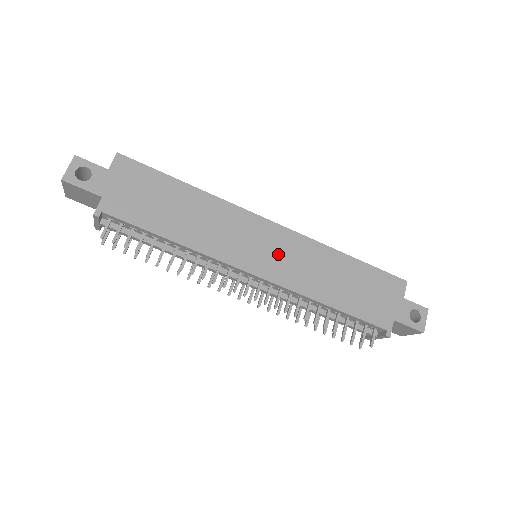
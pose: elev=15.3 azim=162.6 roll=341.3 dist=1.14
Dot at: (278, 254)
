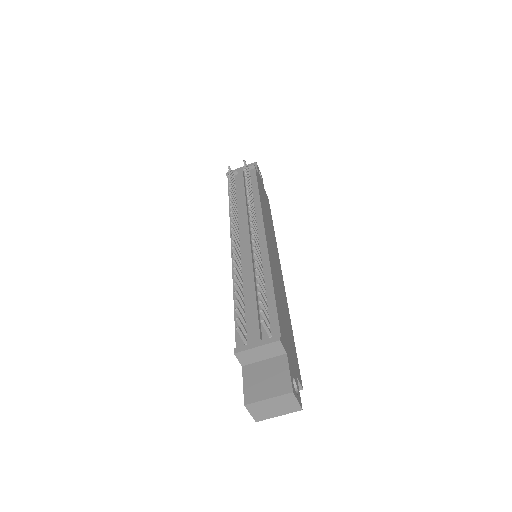
Dot at: (275, 262)
